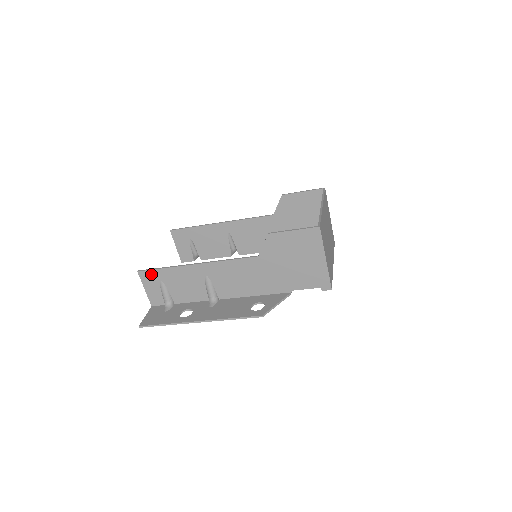
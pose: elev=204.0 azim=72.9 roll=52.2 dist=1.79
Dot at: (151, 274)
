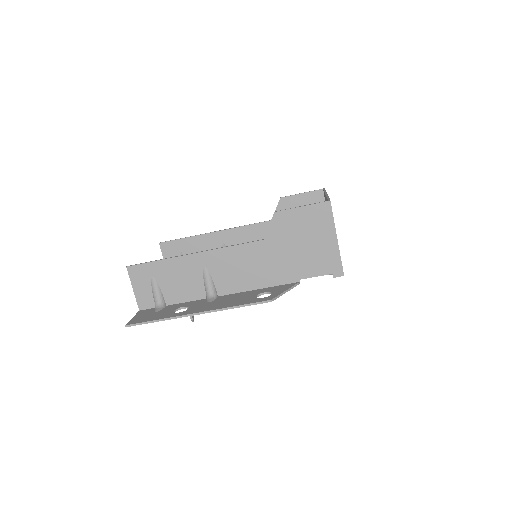
Dot at: (142, 269)
